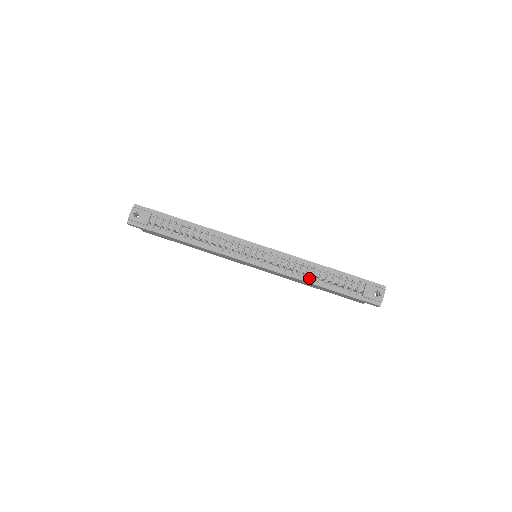
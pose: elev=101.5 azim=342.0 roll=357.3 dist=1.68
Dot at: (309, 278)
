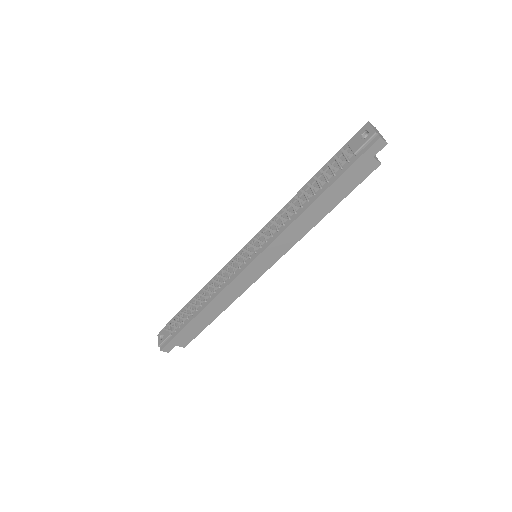
Dot at: (299, 210)
